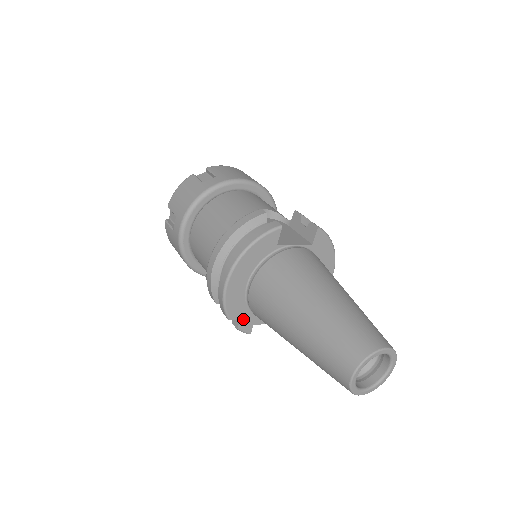
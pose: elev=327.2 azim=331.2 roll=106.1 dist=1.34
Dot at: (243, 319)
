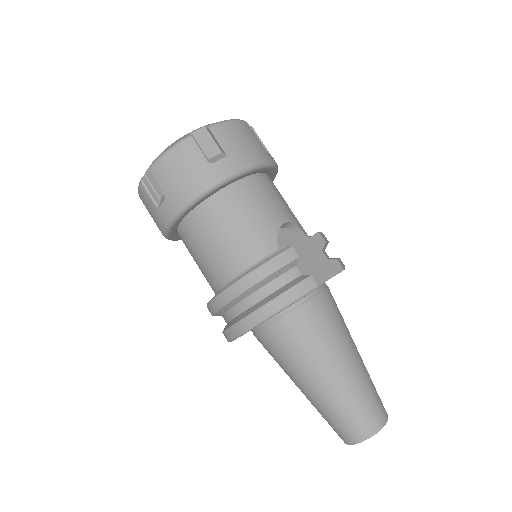
Dot at: occluded
